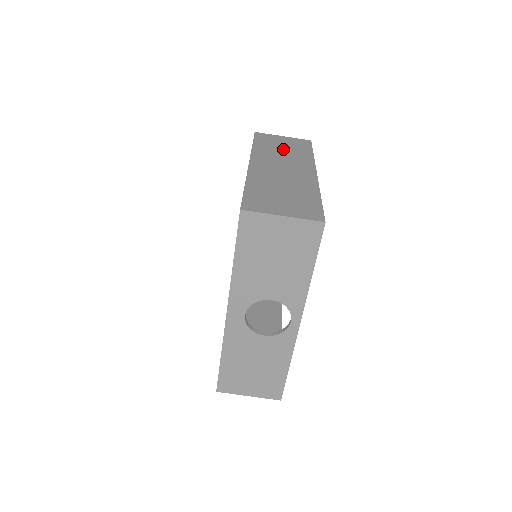
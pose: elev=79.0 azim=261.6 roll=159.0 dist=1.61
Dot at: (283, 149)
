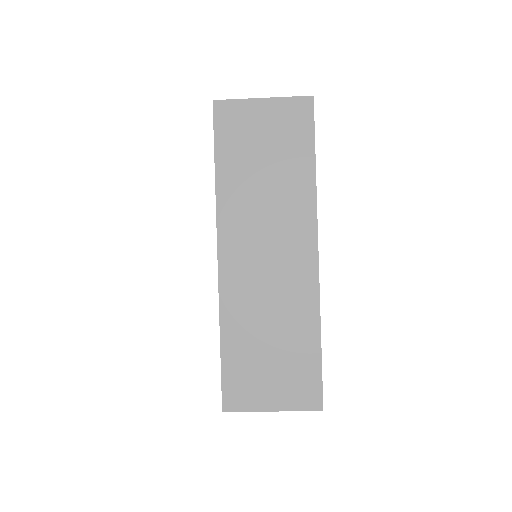
Dot at: (265, 170)
